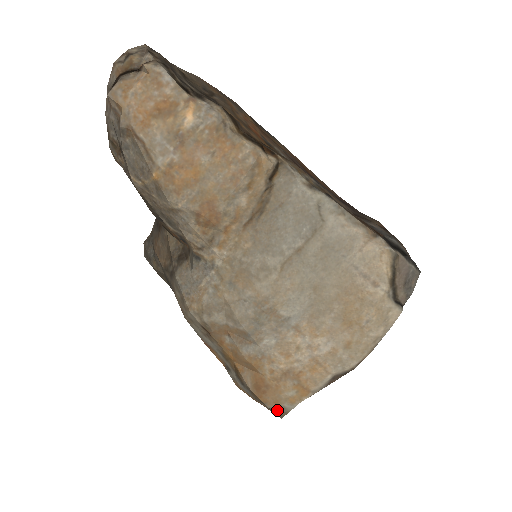
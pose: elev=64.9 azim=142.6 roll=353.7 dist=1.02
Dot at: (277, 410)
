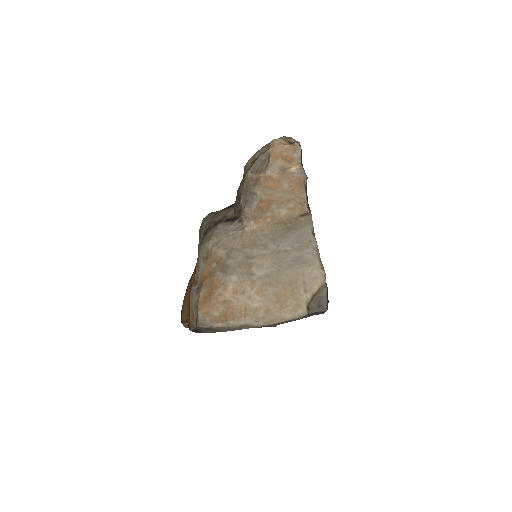
Dot at: (200, 318)
